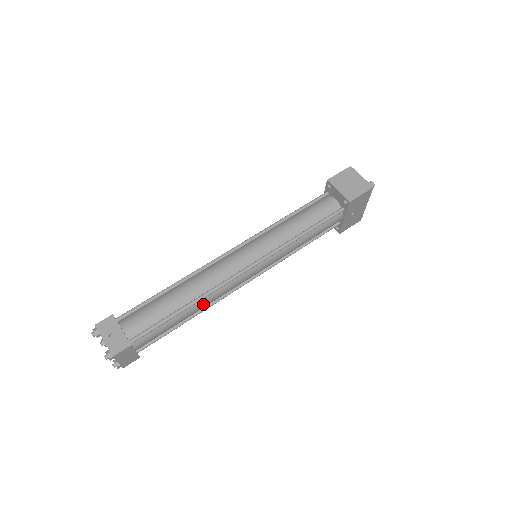
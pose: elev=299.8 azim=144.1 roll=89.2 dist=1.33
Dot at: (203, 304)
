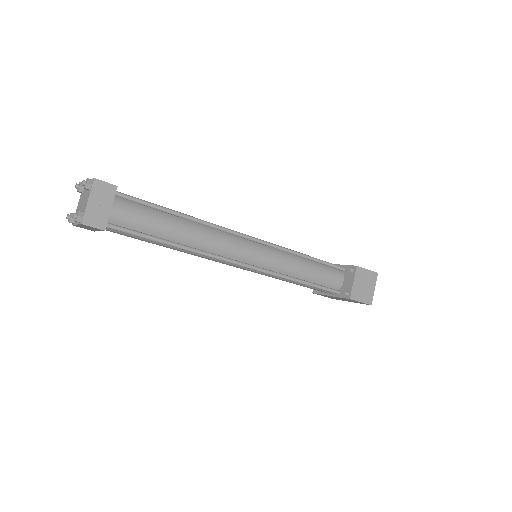
Dot at: (186, 252)
